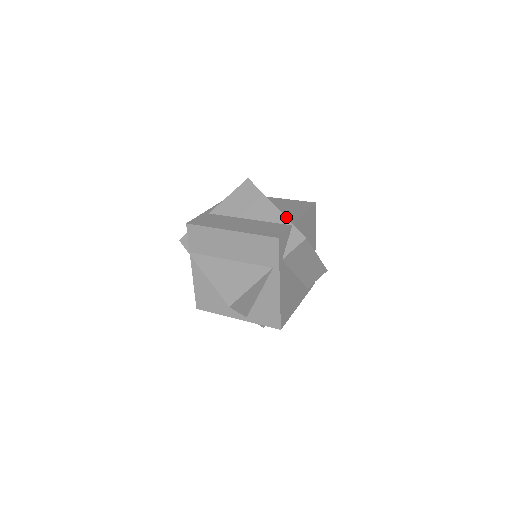
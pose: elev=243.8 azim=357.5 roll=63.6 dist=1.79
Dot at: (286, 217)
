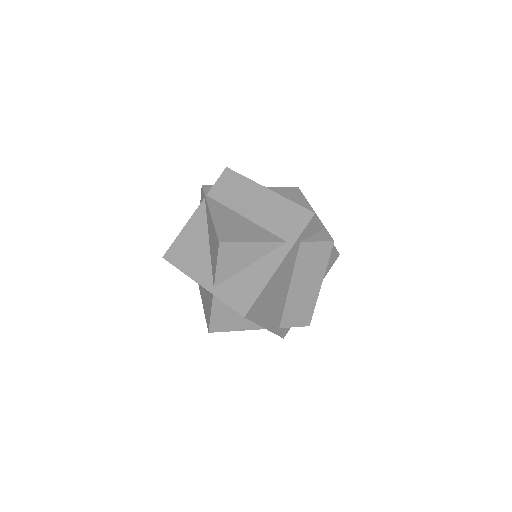
Dot at: occluded
